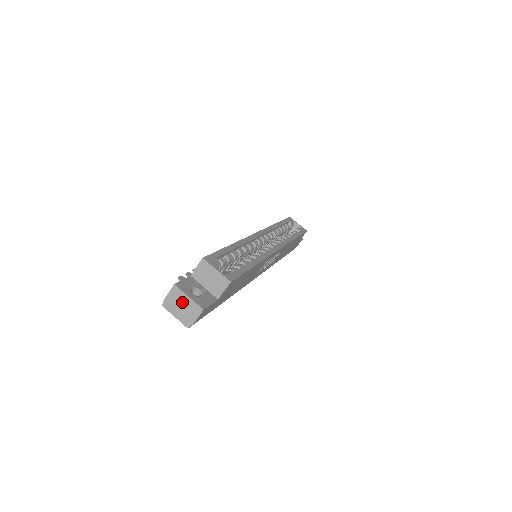
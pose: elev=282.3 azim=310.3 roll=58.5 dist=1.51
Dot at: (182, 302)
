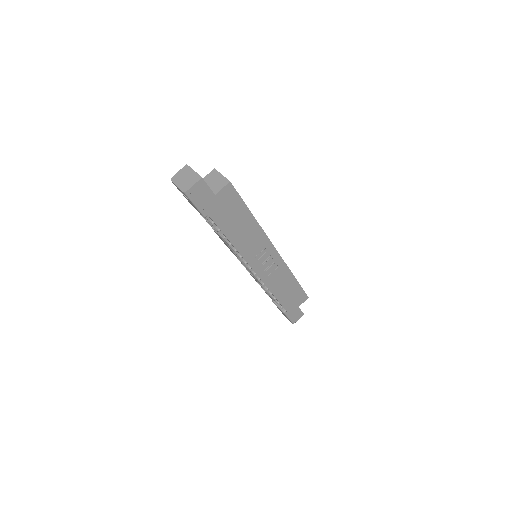
Dot at: (187, 175)
